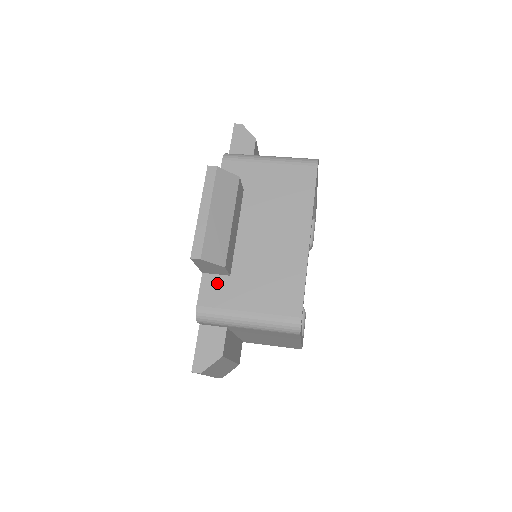
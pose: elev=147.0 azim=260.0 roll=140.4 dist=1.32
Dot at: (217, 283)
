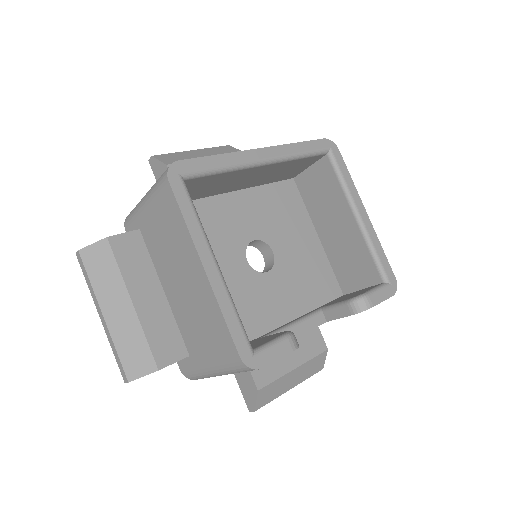
Dot at: occluded
